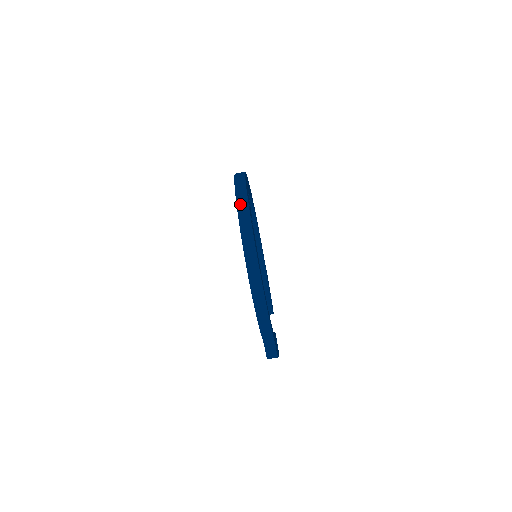
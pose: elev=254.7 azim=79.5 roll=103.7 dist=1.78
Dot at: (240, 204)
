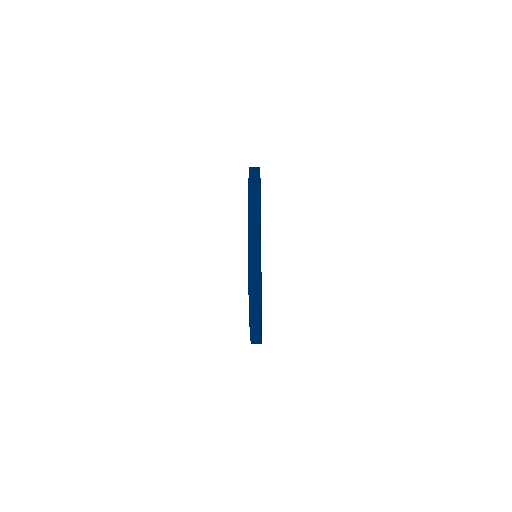
Dot at: (253, 318)
